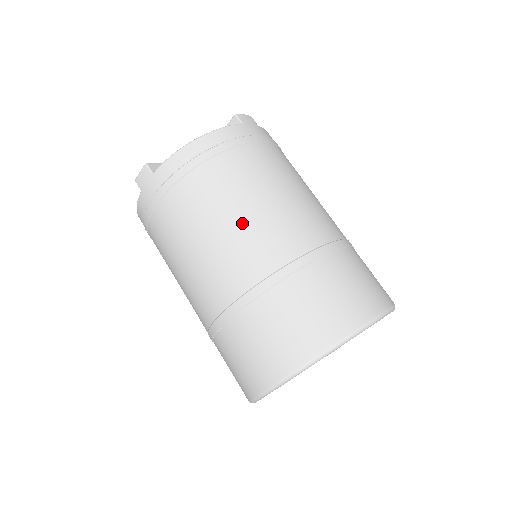
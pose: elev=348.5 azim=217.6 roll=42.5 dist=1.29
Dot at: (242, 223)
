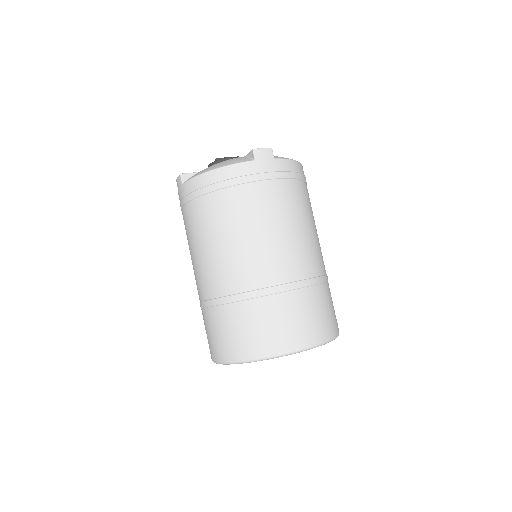
Dot at: (221, 250)
